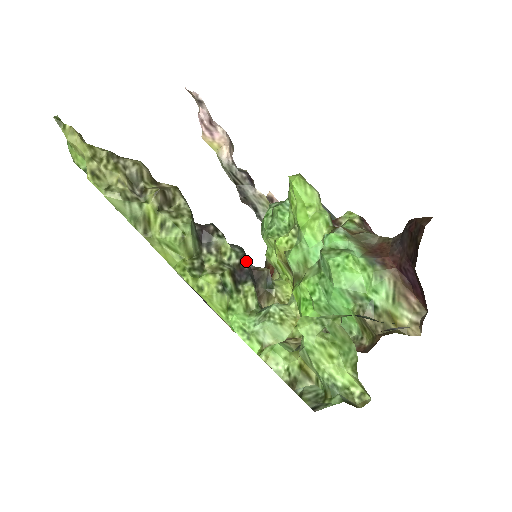
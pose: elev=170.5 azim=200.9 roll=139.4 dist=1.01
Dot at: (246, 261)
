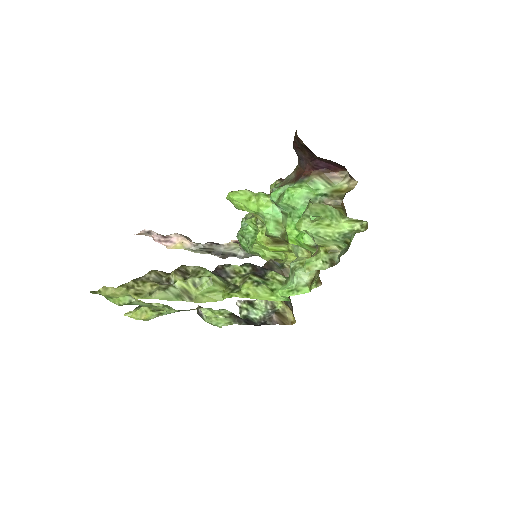
Dot at: (255, 265)
